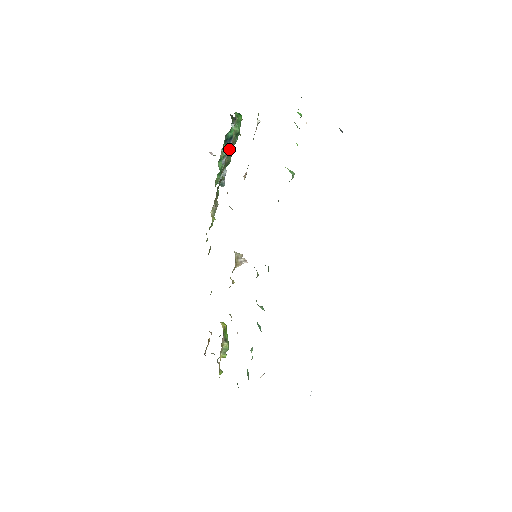
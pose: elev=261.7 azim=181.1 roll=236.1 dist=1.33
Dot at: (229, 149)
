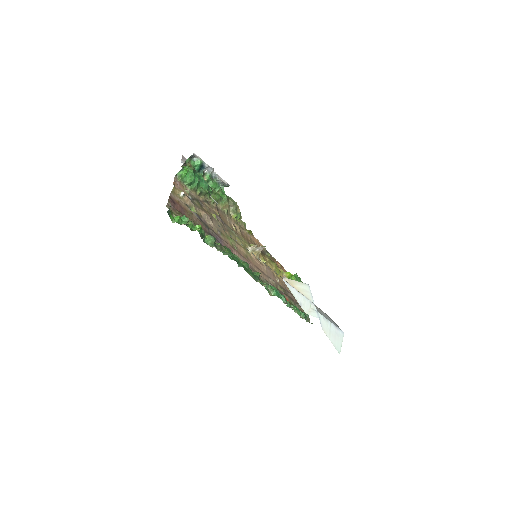
Dot at: (209, 168)
